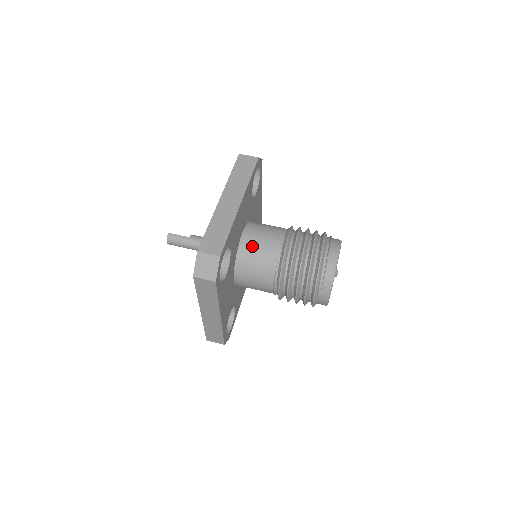
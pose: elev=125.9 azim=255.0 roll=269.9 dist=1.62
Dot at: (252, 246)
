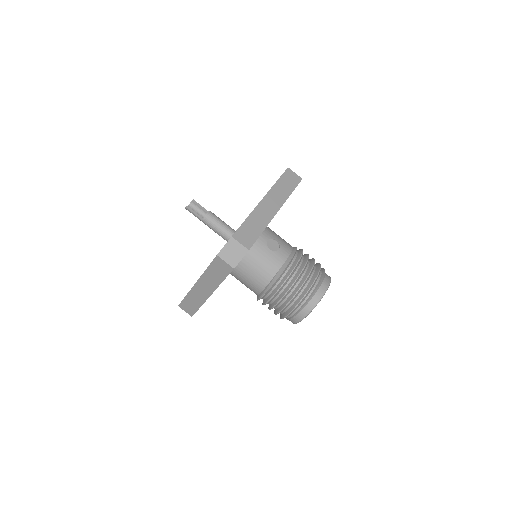
Dot at: (238, 279)
